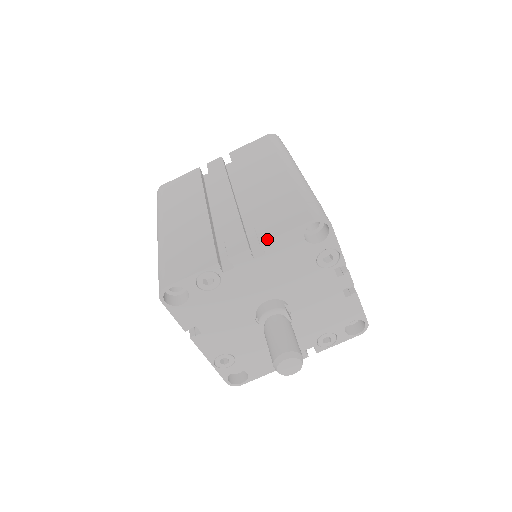
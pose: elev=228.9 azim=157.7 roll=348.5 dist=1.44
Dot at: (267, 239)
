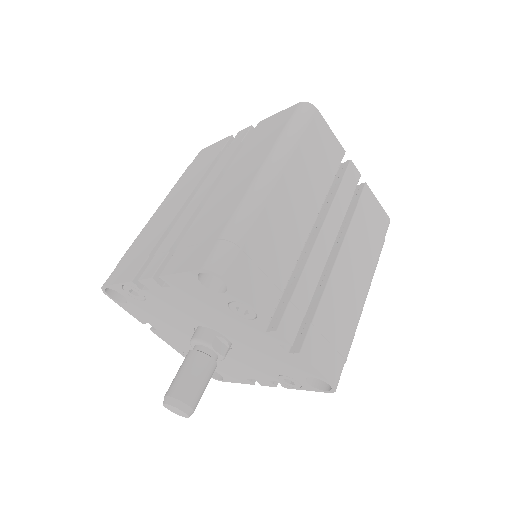
Dot at: (165, 273)
